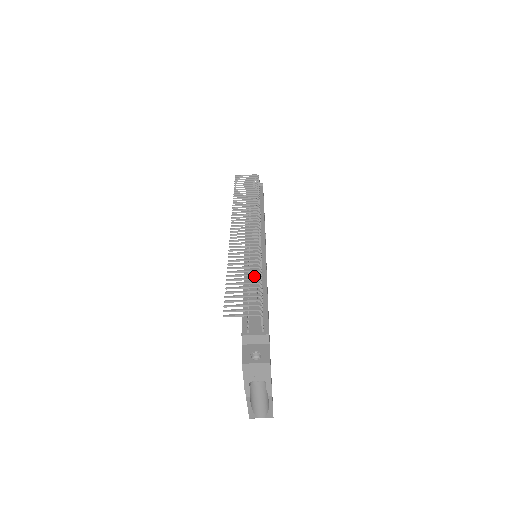
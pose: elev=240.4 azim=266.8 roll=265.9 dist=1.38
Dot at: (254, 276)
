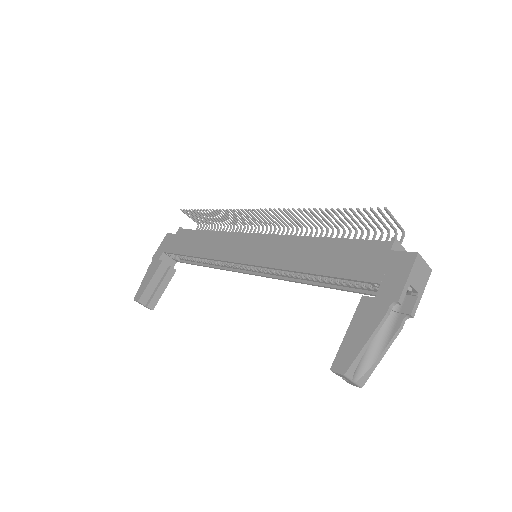
Dot at: occluded
